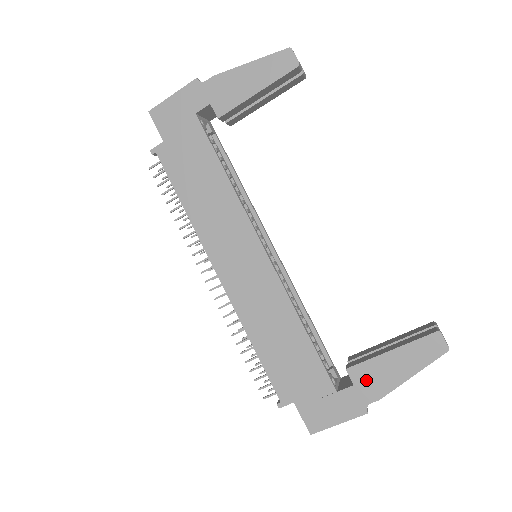
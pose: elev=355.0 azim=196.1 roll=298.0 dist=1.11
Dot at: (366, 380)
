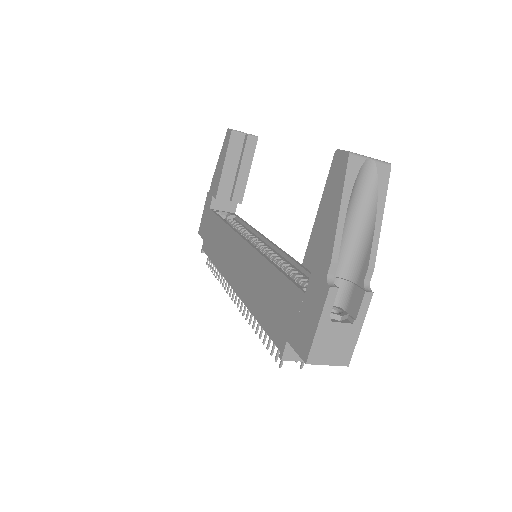
Dot at: (316, 256)
